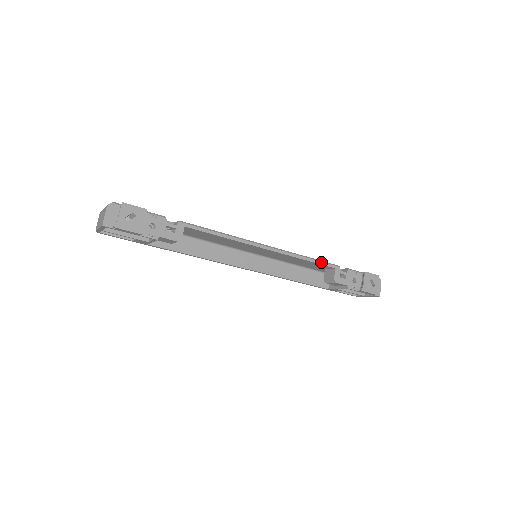
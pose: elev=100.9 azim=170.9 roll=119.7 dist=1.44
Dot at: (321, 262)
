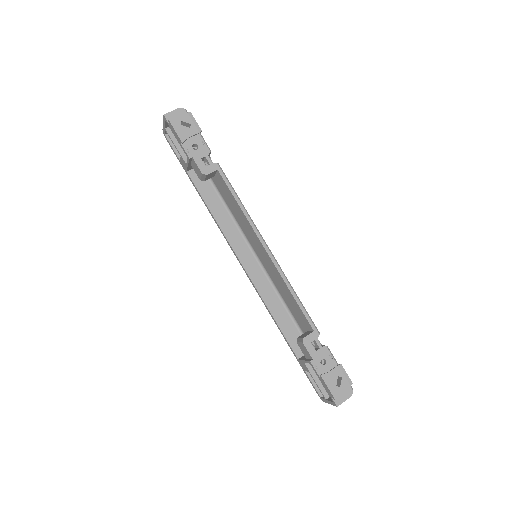
Dot at: (305, 311)
